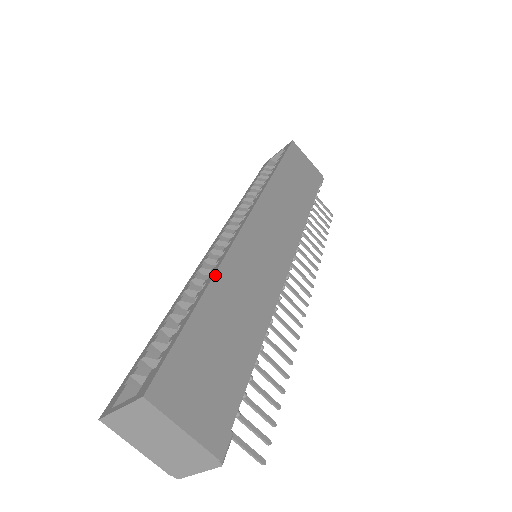
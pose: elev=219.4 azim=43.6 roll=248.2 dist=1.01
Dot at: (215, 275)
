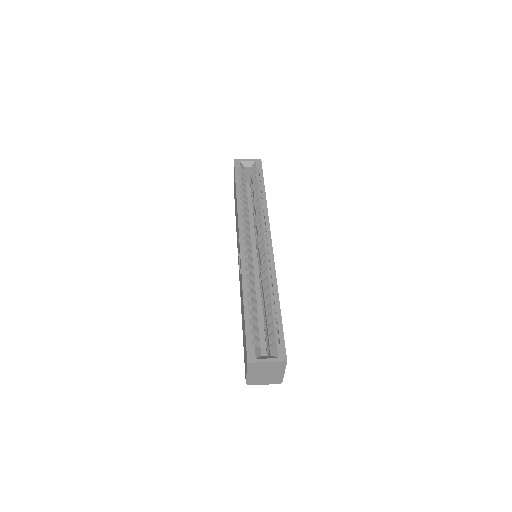
Dot at: occluded
